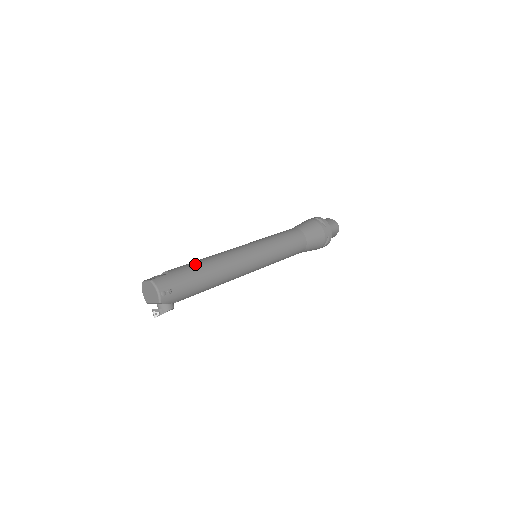
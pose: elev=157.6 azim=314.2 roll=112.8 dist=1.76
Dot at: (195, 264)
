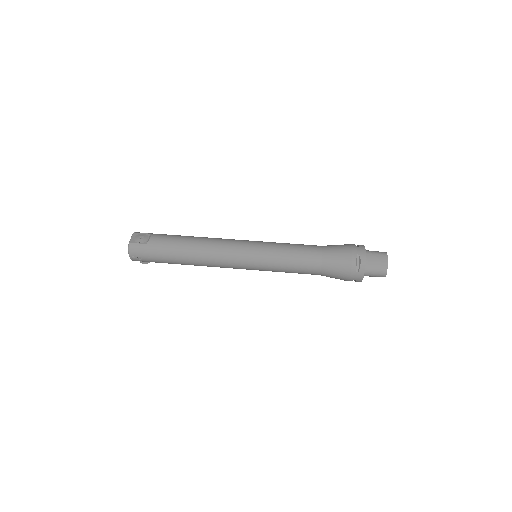
Dot at: (175, 246)
